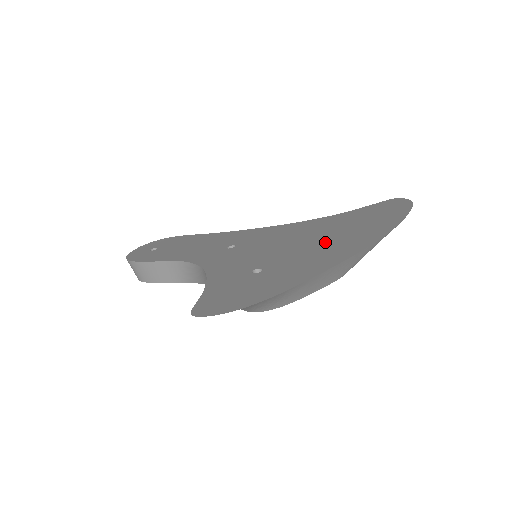
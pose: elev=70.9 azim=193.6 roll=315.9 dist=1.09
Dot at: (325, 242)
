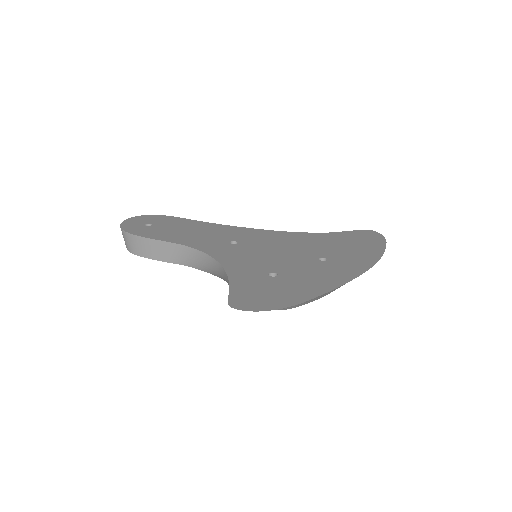
Dot at: (322, 259)
